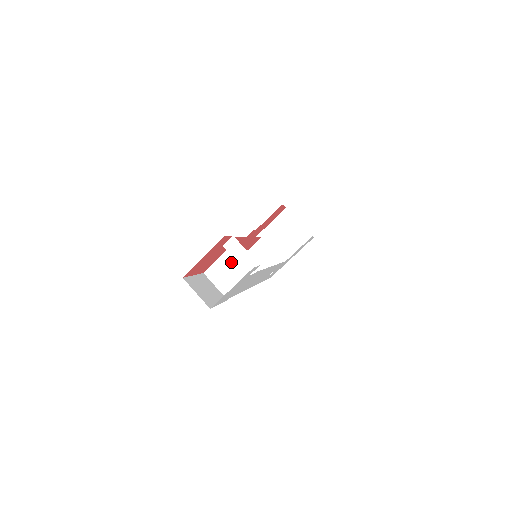
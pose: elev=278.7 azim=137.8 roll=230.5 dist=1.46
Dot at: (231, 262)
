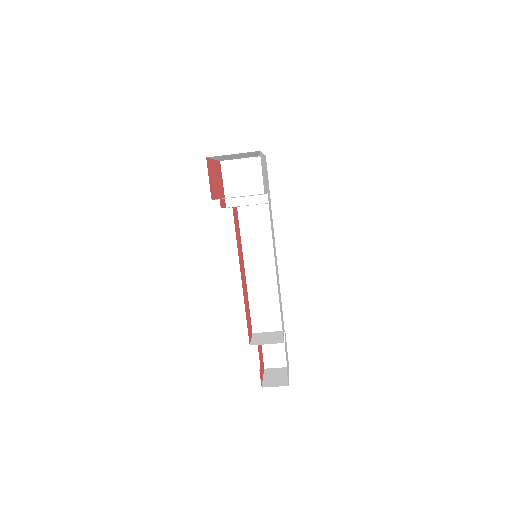
Dot at: (267, 341)
